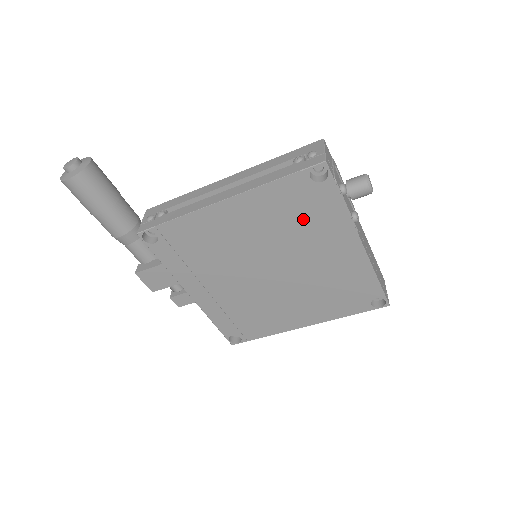
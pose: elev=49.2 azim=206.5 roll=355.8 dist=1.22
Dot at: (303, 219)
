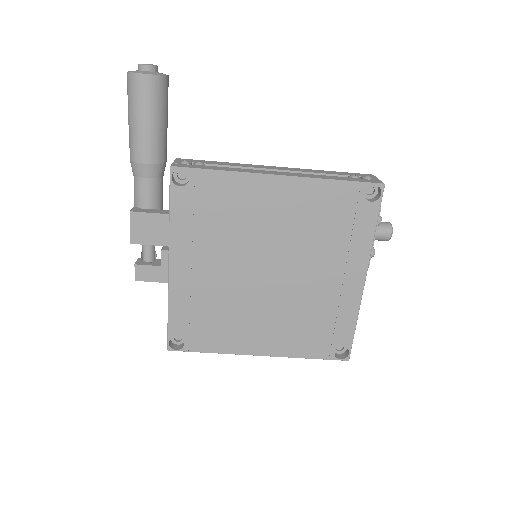
Dot at: (333, 231)
